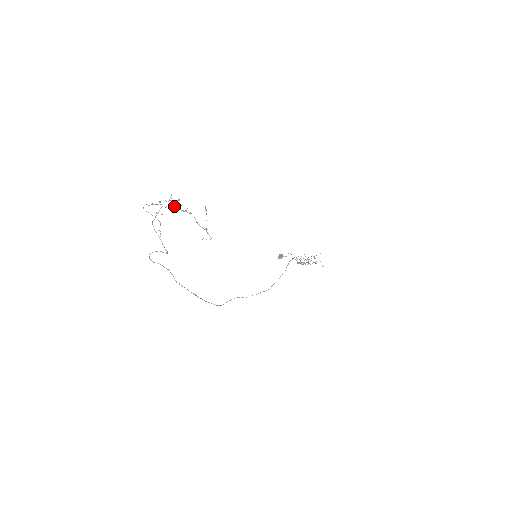
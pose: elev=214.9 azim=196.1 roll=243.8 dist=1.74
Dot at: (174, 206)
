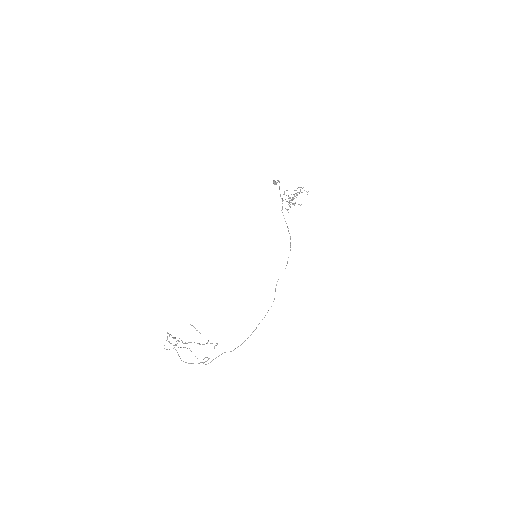
Dot at: occluded
